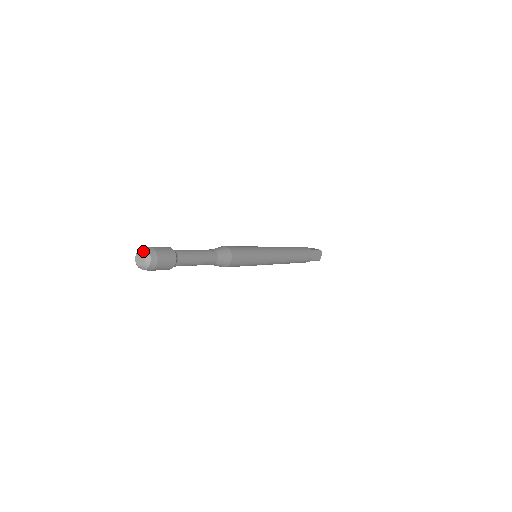
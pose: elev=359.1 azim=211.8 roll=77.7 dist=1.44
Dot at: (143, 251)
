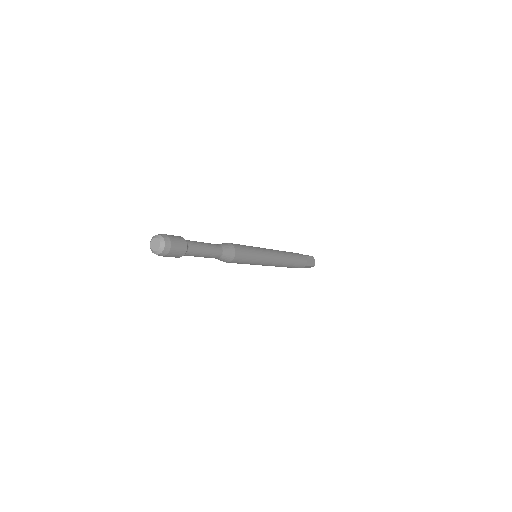
Dot at: (155, 237)
